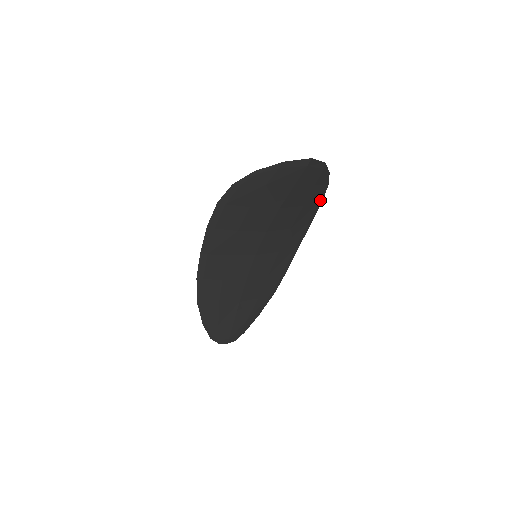
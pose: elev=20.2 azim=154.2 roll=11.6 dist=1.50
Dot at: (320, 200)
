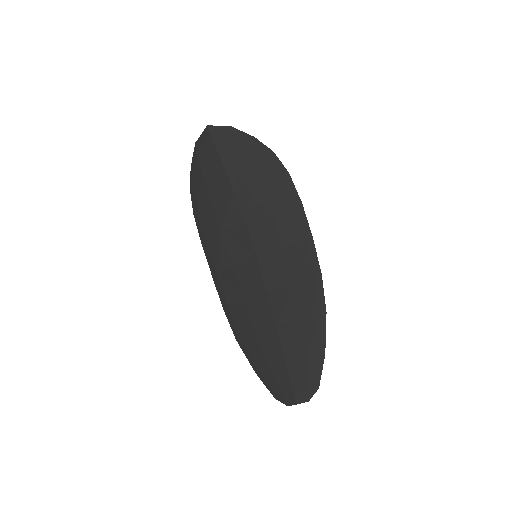
Dot at: (282, 172)
